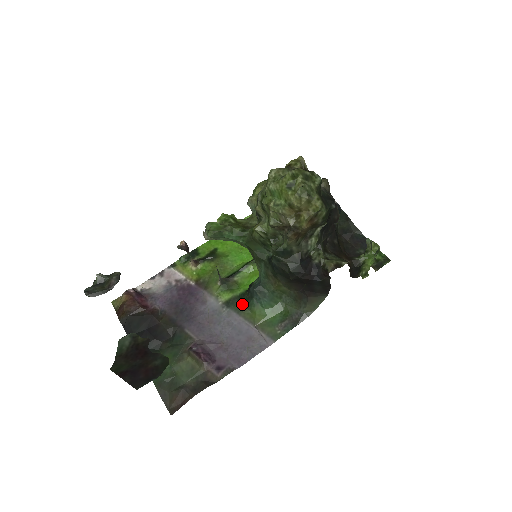
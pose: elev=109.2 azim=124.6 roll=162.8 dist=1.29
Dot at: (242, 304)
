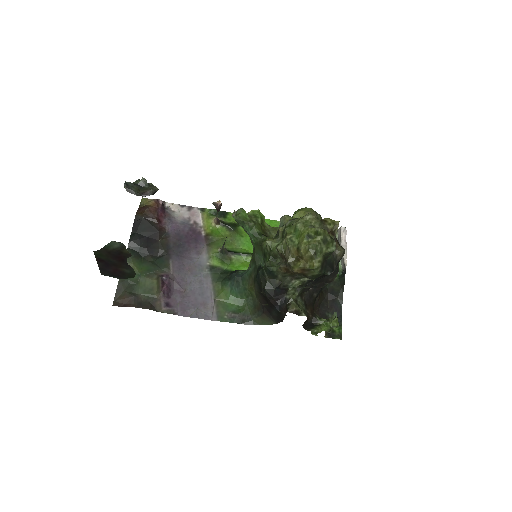
Dot at: (221, 277)
